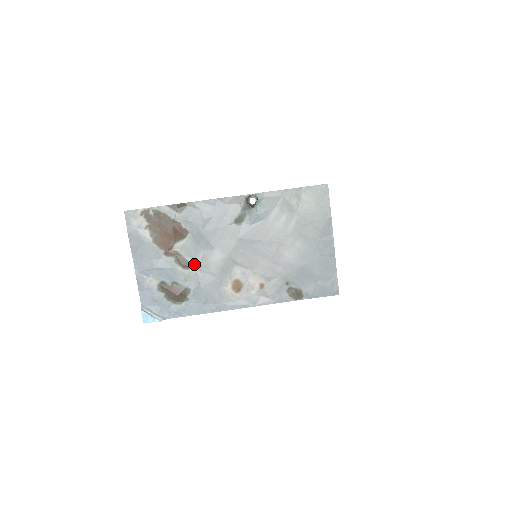
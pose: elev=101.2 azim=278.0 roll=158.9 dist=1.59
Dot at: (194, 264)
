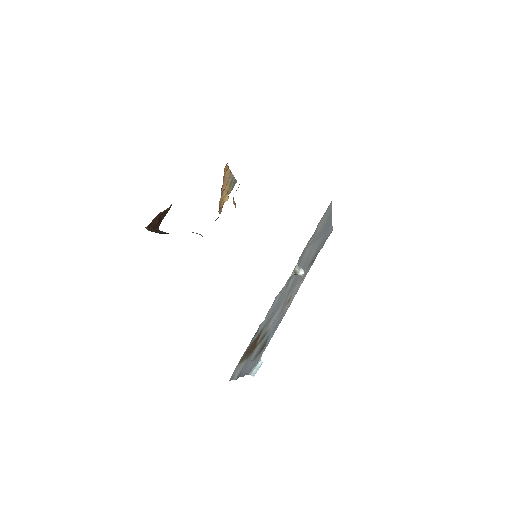
Dot at: (268, 328)
